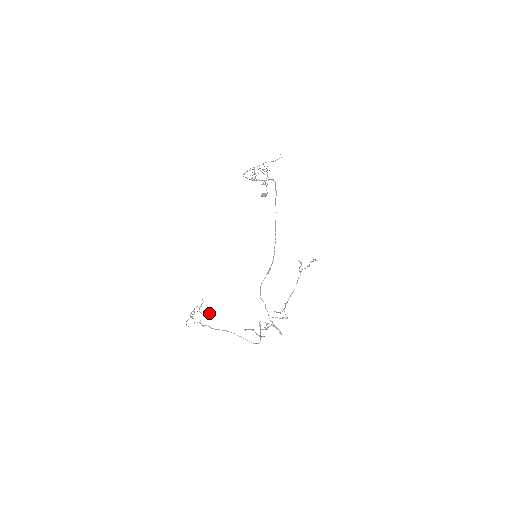
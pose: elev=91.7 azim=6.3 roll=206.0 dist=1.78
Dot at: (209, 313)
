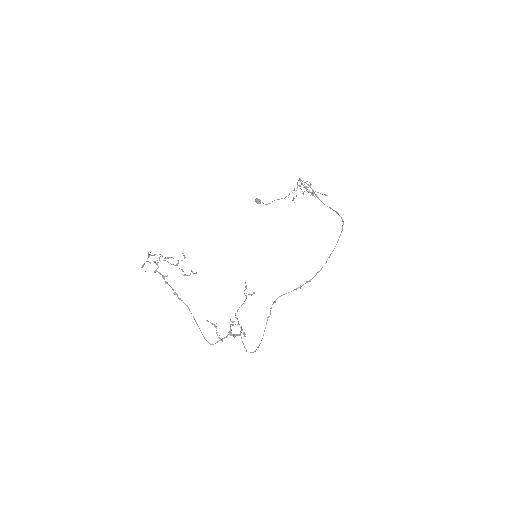
Dot at: (187, 275)
